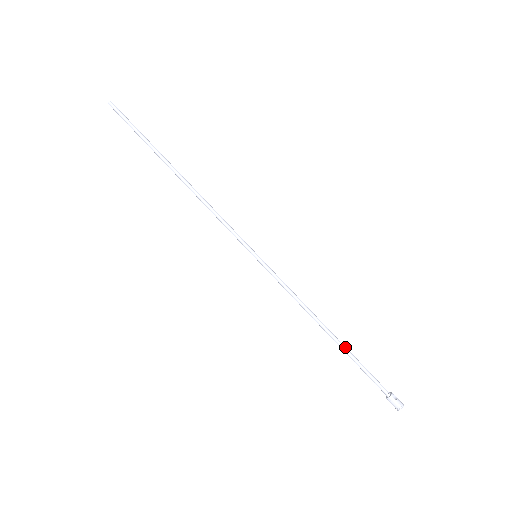
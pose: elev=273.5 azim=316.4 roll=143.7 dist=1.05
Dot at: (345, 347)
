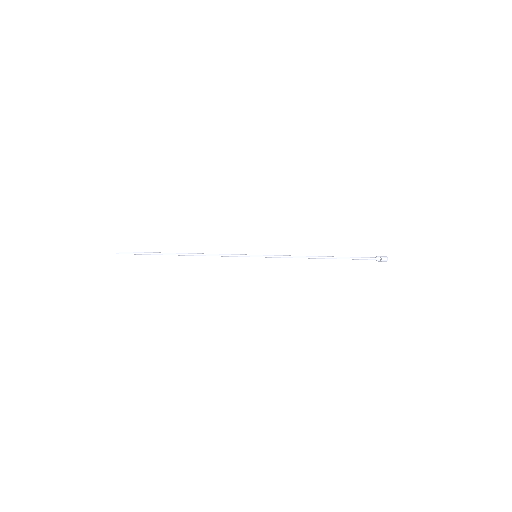
Dot at: (336, 258)
